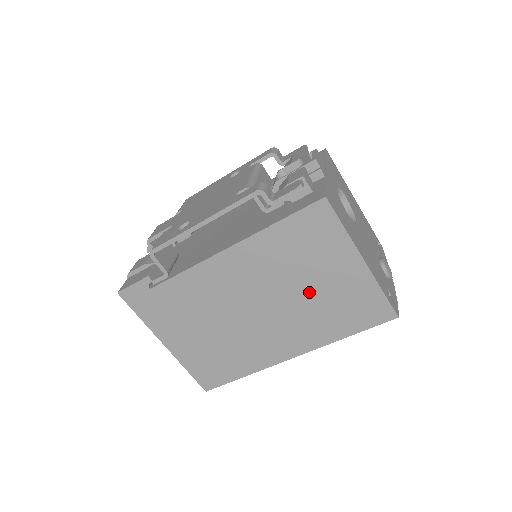
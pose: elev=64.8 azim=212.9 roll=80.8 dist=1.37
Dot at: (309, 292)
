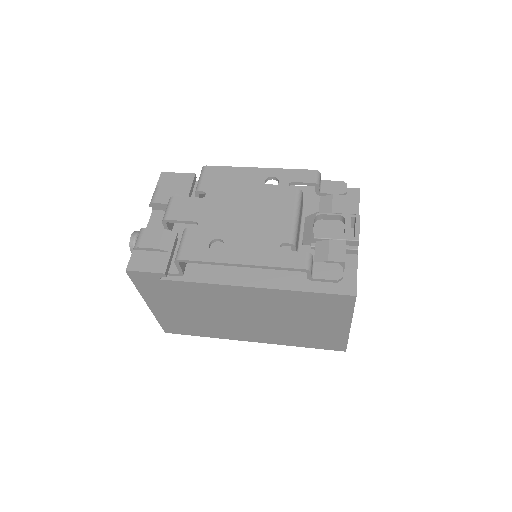
Dot at: (296, 324)
